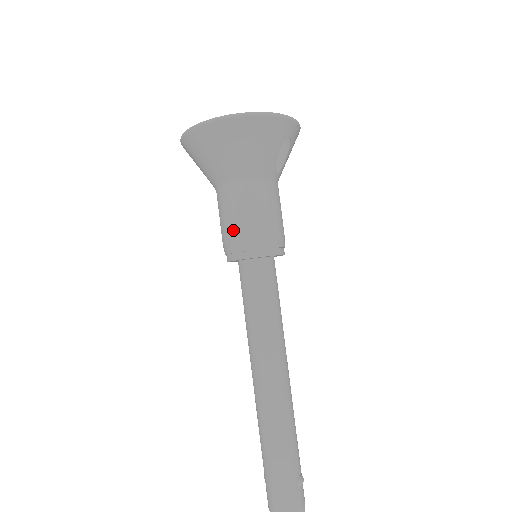
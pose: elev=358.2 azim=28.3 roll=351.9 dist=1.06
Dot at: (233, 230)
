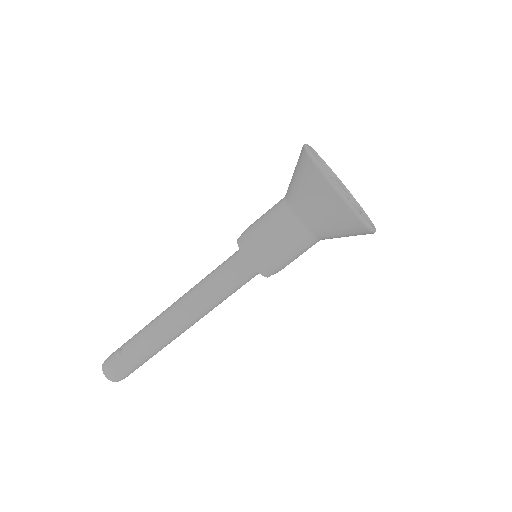
Dot at: (281, 261)
